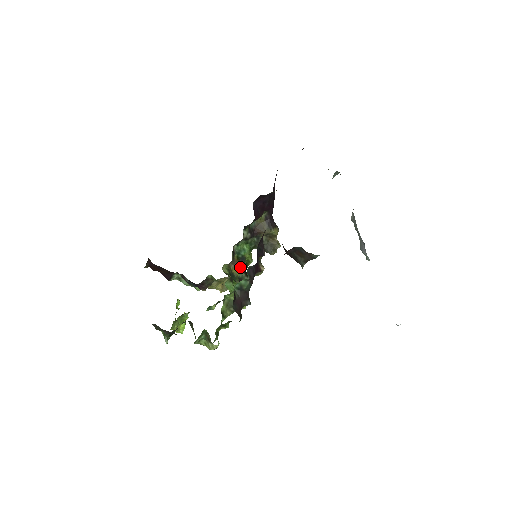
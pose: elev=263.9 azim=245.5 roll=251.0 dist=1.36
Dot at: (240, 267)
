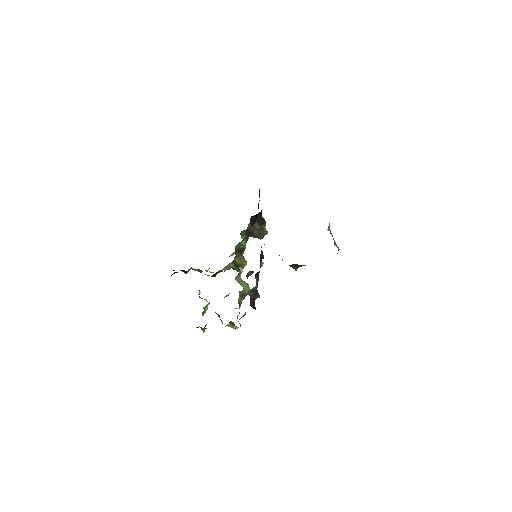
Dot at: (240, 256)
